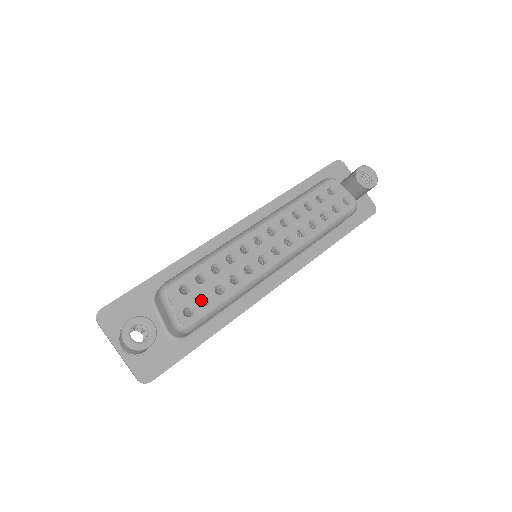
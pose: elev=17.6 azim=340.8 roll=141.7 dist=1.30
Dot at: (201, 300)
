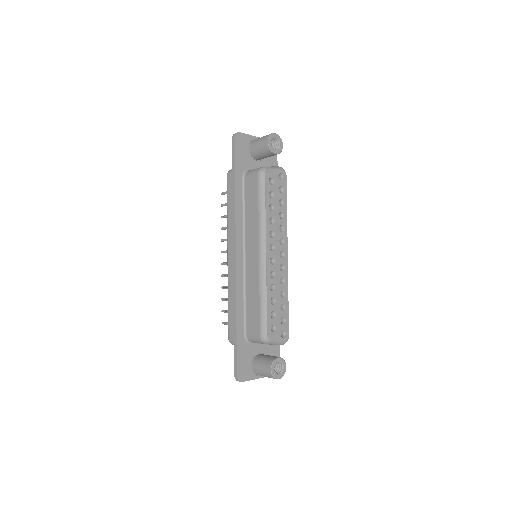
Dot at: occluded
